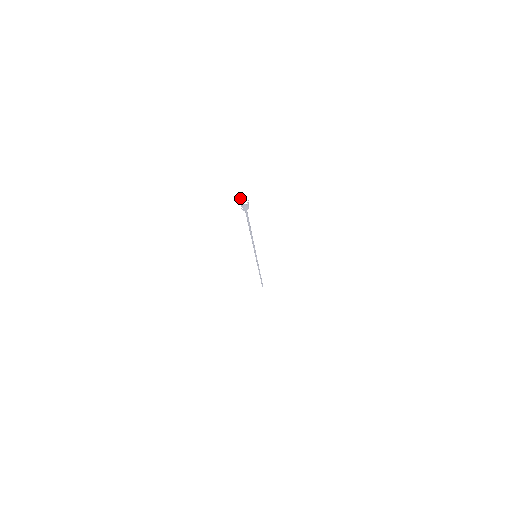
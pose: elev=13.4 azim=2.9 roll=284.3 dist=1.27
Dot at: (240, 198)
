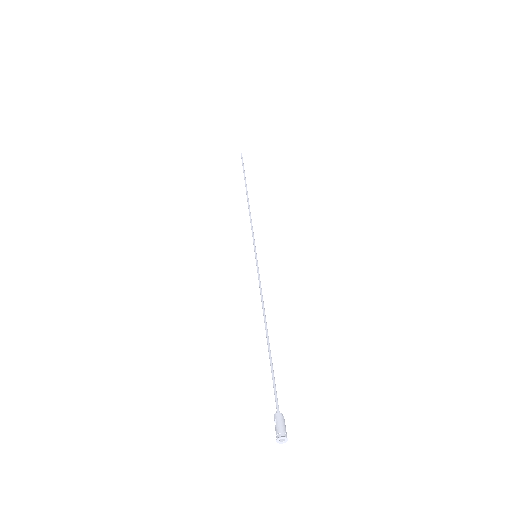
Dot at: (278, 442)
